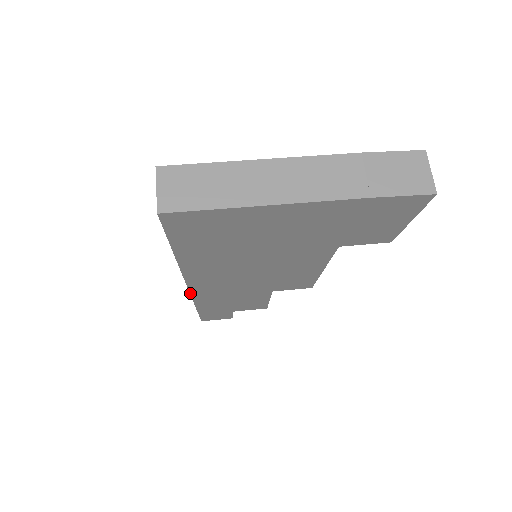
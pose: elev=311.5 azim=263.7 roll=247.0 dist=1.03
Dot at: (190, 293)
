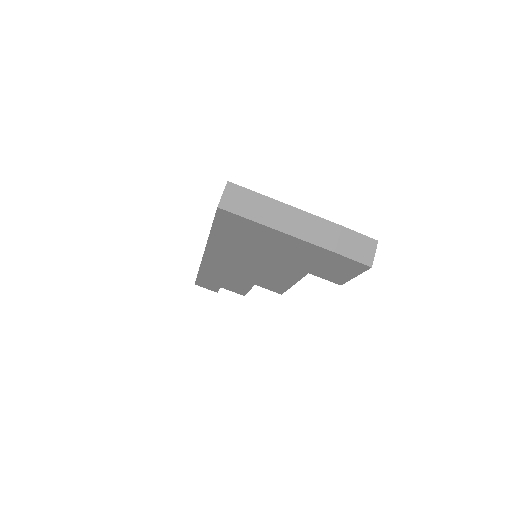
Dot at: (202, 260)
